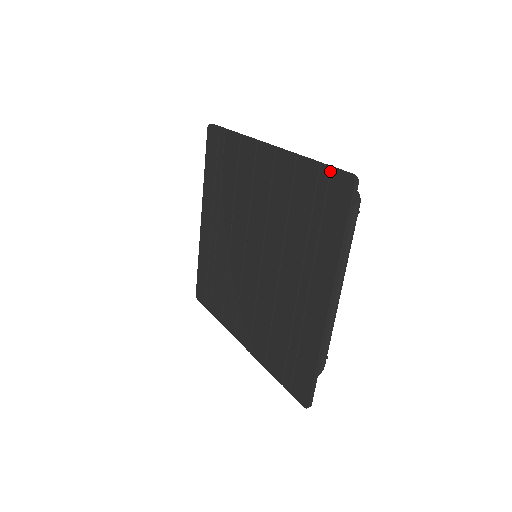
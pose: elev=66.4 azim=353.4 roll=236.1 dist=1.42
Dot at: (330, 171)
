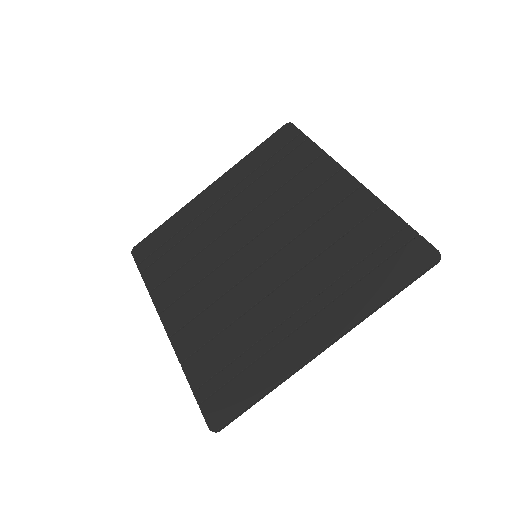
Dot at: (416, 236)
